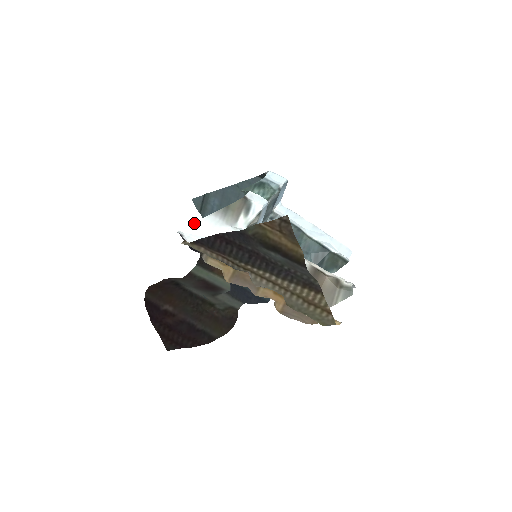
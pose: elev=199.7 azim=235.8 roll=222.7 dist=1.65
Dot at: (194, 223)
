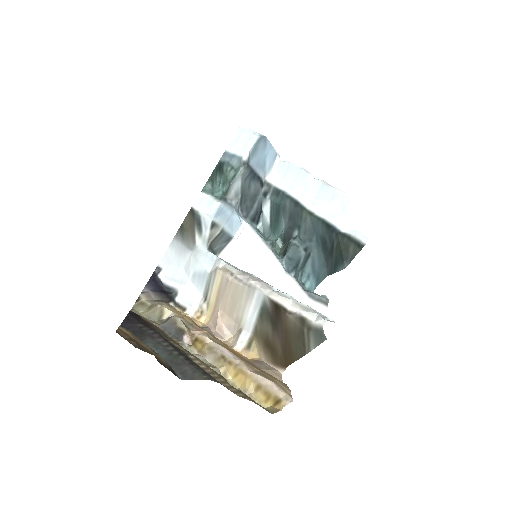
Dot at: (166, 251)
